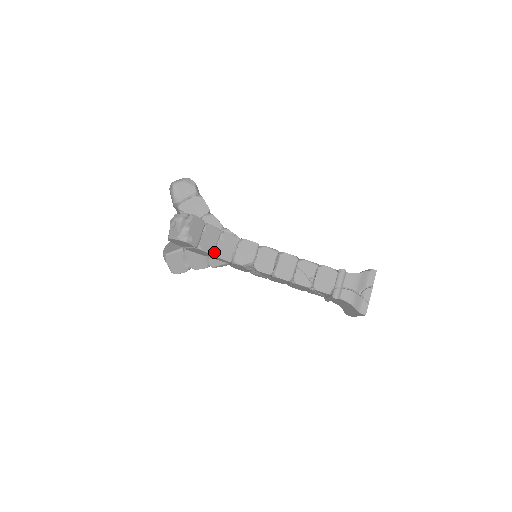
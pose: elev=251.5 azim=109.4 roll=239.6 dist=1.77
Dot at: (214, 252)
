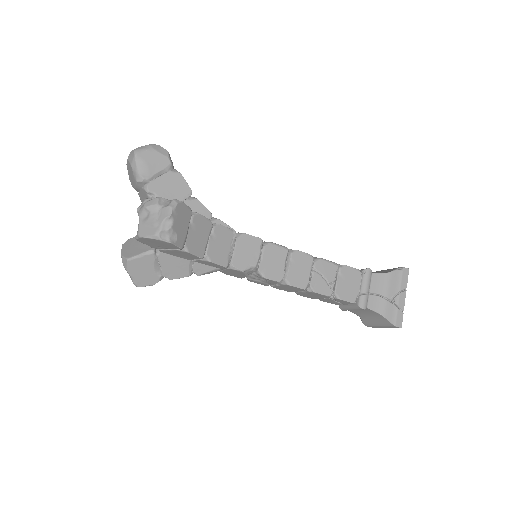
Dot at: (204, 254)
